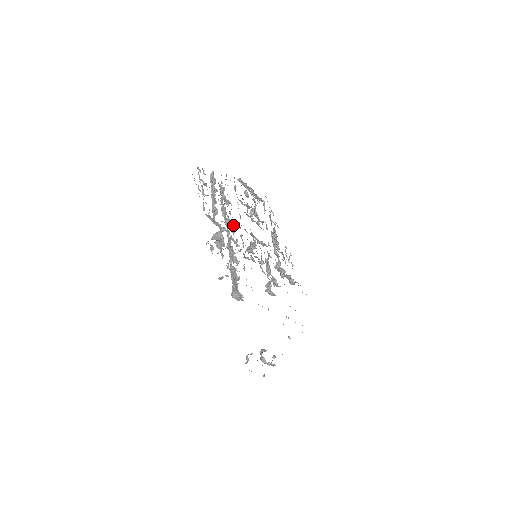
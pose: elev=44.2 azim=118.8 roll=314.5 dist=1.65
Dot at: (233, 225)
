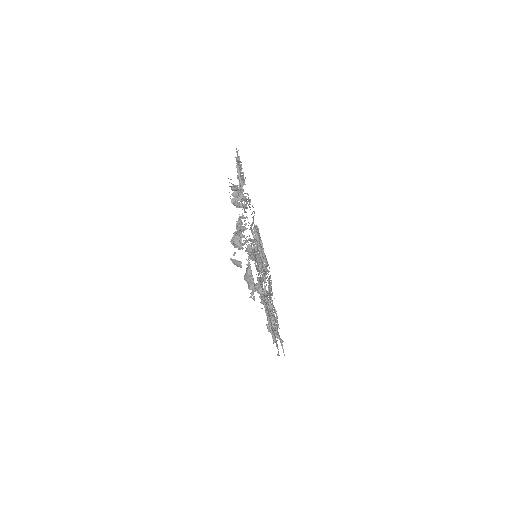
Dot at: occluded
